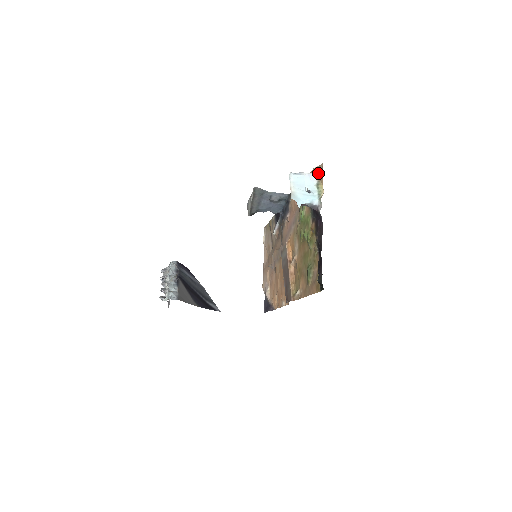
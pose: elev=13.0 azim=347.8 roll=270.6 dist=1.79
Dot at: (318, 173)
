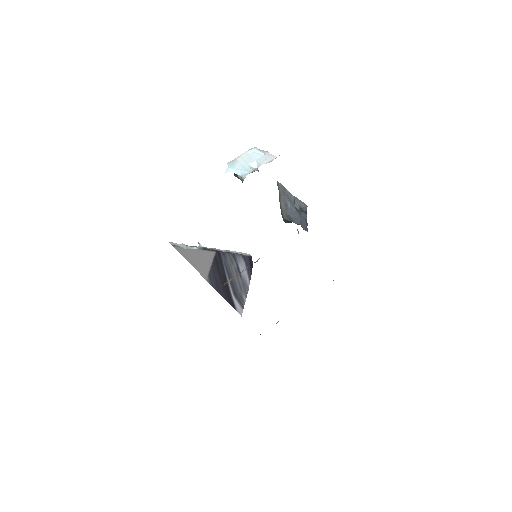
Dot at: occluded
